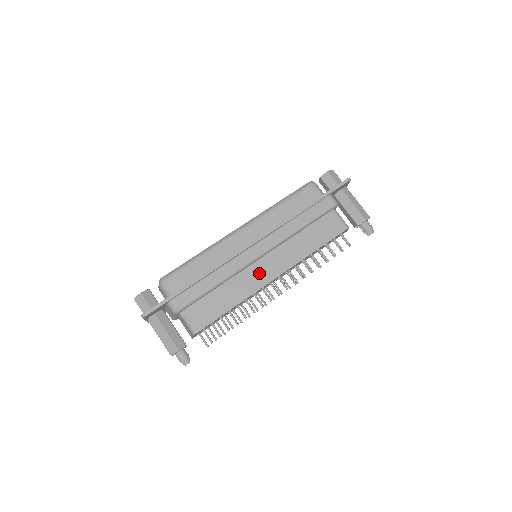
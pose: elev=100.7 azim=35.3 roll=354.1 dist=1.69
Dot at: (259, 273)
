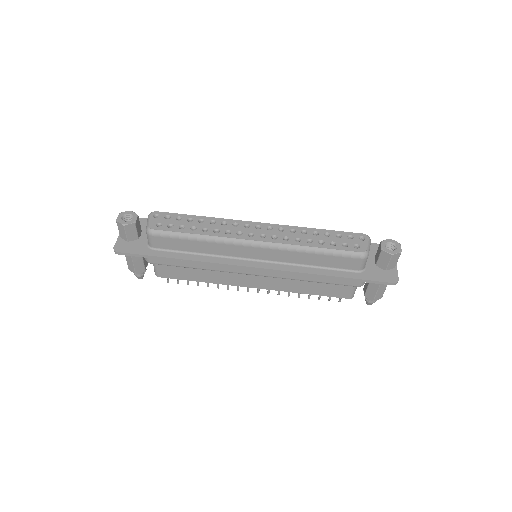
Dot at: (243, 278)
